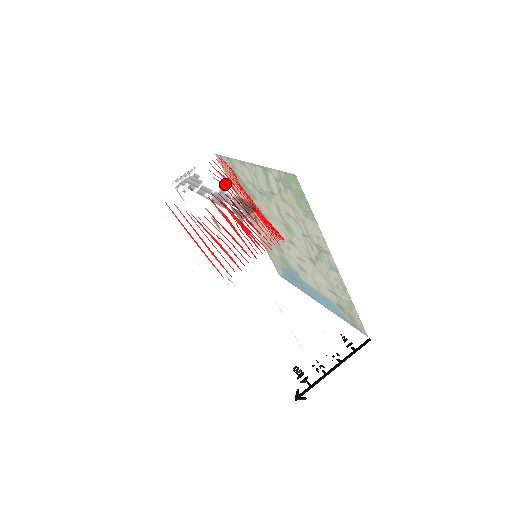
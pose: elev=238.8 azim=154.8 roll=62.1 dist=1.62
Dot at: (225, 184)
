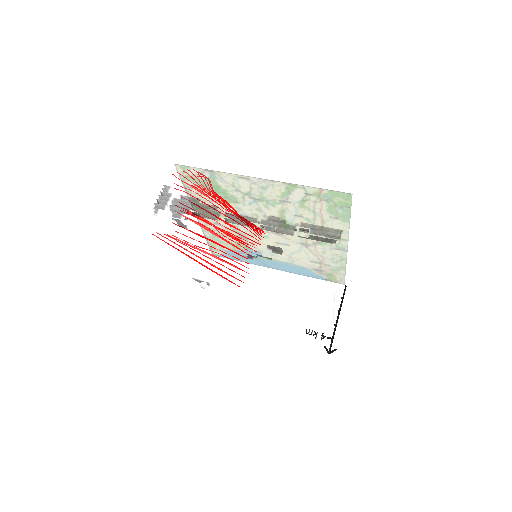
Dot at: (258, 207)
